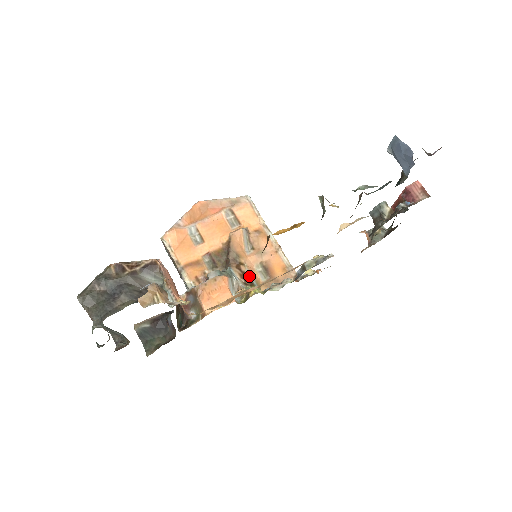
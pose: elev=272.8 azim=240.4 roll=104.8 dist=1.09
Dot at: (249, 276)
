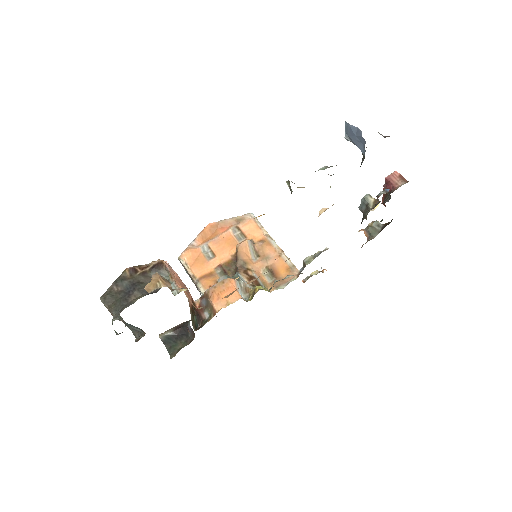
Dot at: (256, 279)
